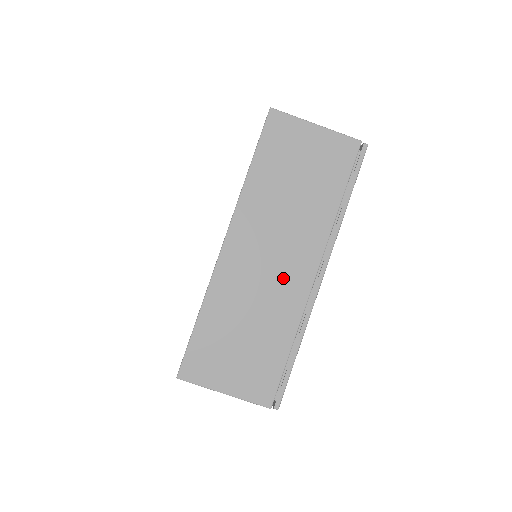
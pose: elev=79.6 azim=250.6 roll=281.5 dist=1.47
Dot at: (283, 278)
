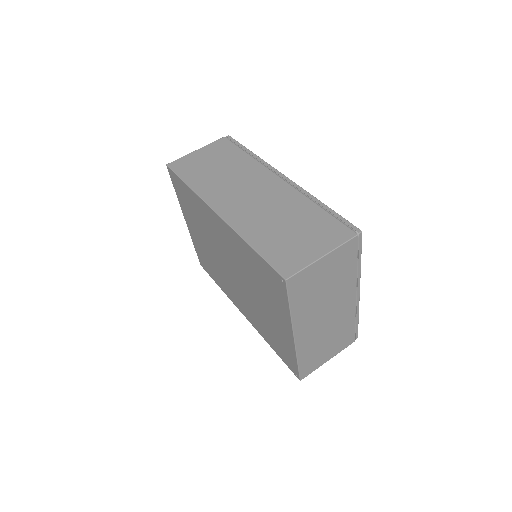
Dot at: (268, 194)
